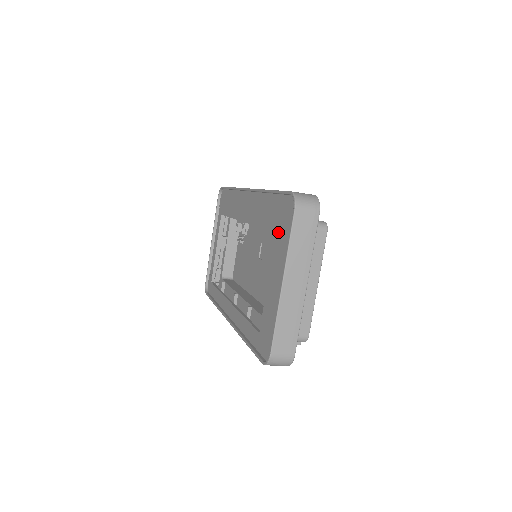
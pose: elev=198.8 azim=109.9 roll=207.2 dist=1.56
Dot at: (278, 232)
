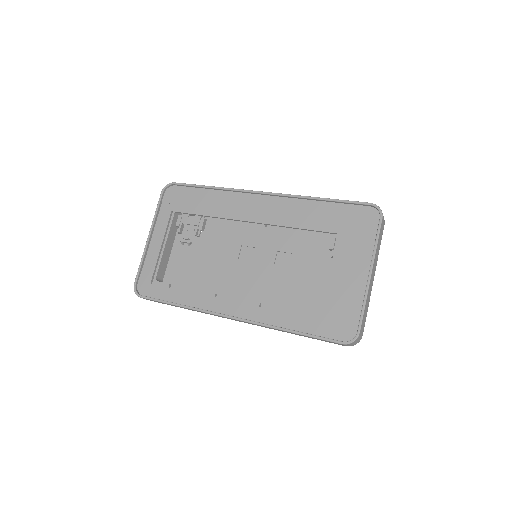
Dot at: (345, 233)
